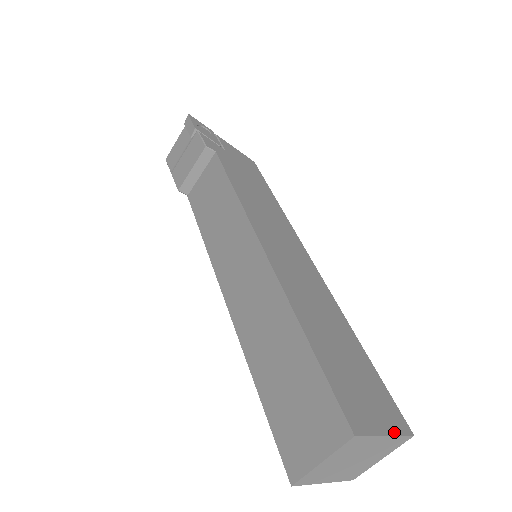
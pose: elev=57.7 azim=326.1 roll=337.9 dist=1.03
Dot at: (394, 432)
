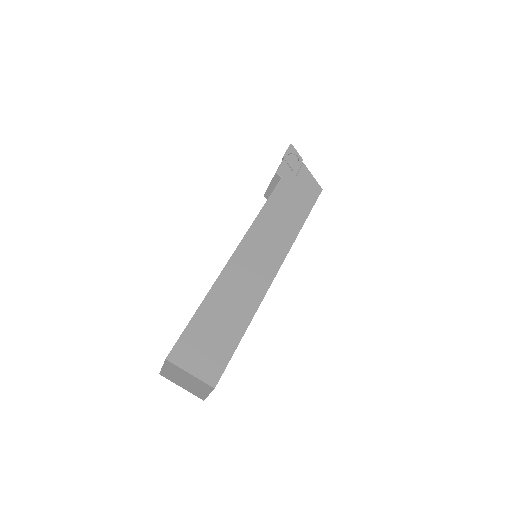
Dot at: (199, 377)
